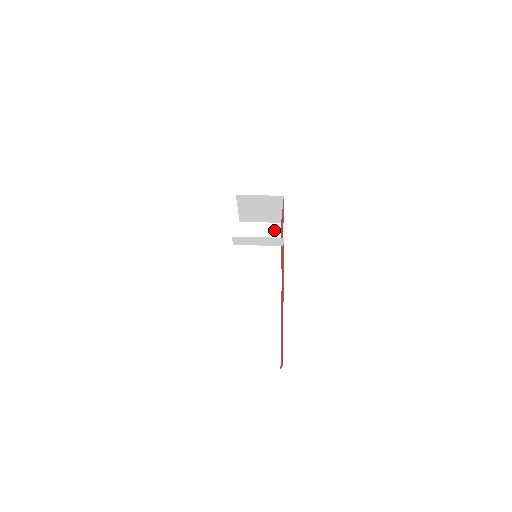
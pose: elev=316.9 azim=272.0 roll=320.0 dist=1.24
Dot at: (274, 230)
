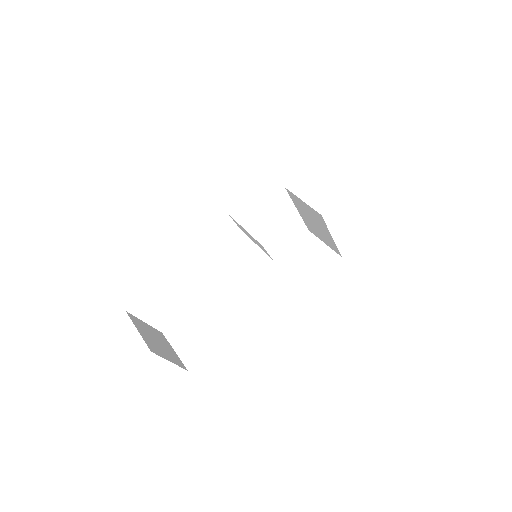
Dot at: (329, 259)
